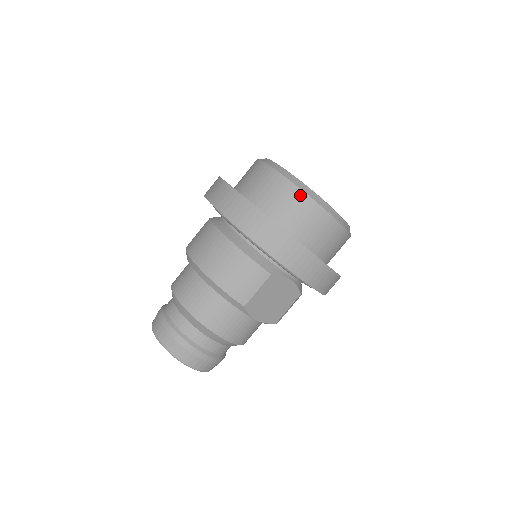
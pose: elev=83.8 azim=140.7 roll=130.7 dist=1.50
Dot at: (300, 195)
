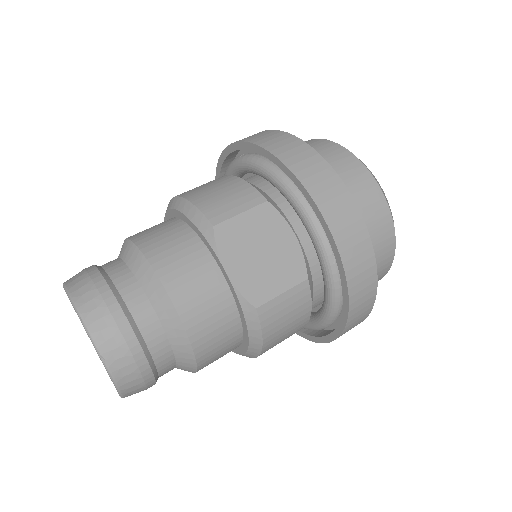
Dot at: (328, 143)
